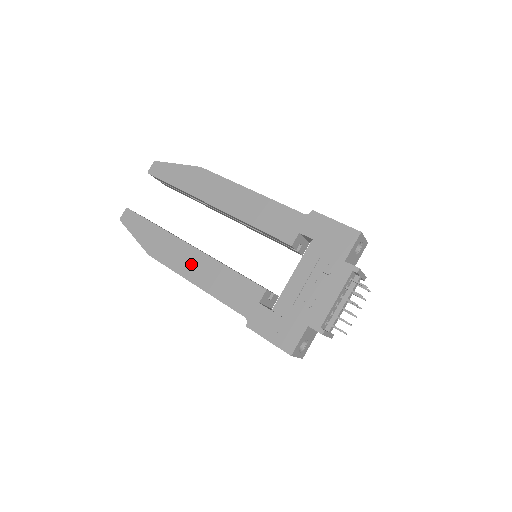
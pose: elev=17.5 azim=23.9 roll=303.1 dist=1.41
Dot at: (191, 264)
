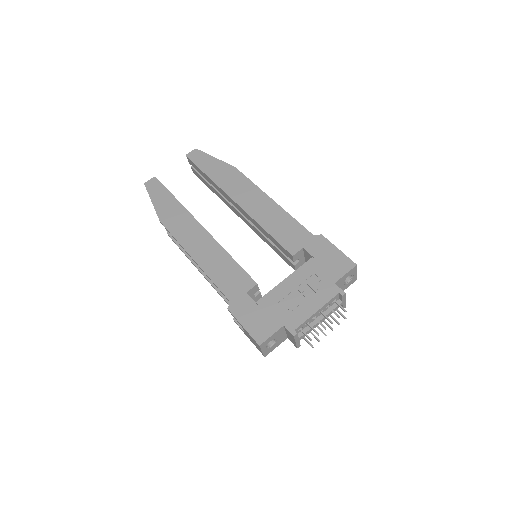
Dot at: (196, 241)
